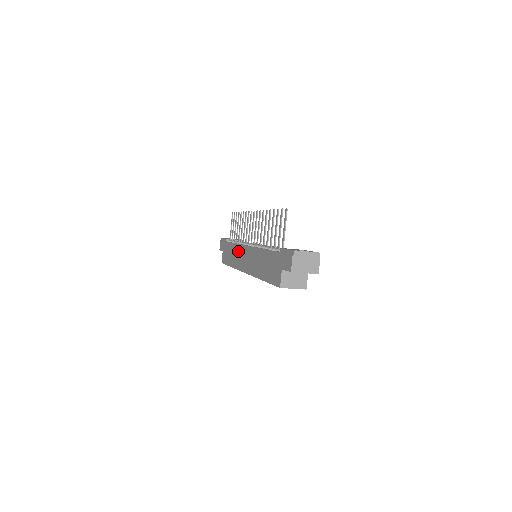
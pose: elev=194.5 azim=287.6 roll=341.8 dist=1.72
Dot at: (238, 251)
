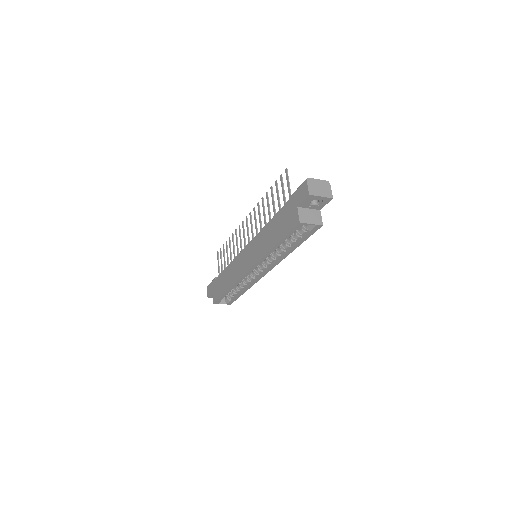
Dot at: (235, 264)
